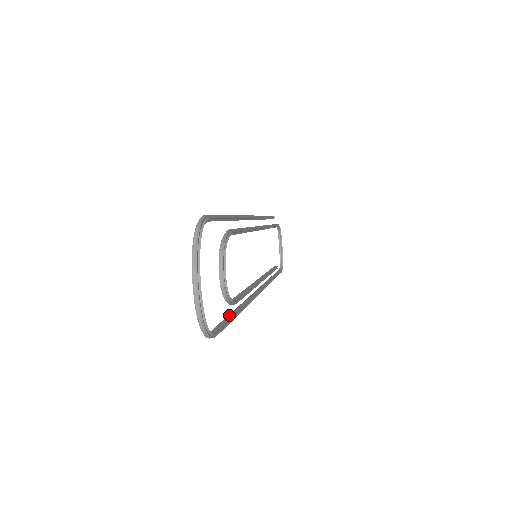
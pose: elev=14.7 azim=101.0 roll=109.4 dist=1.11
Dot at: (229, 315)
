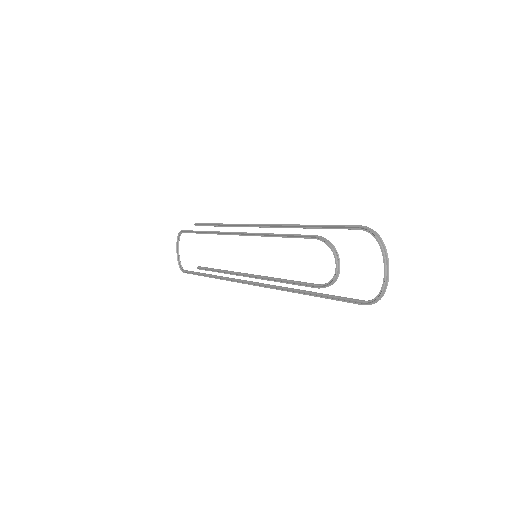
Dot at: (327, 295)
